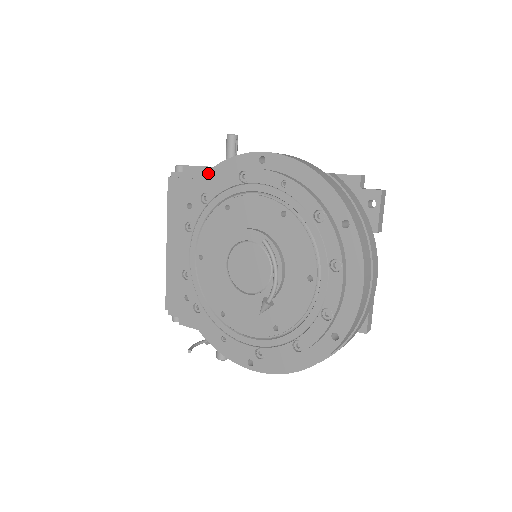
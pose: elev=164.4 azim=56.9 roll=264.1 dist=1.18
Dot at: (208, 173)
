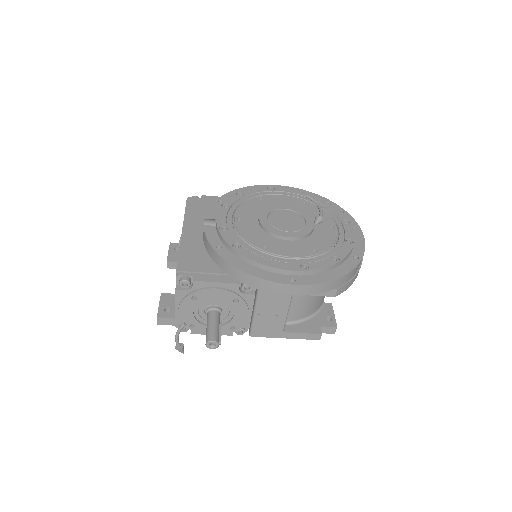
Dot at: (237, 189)
